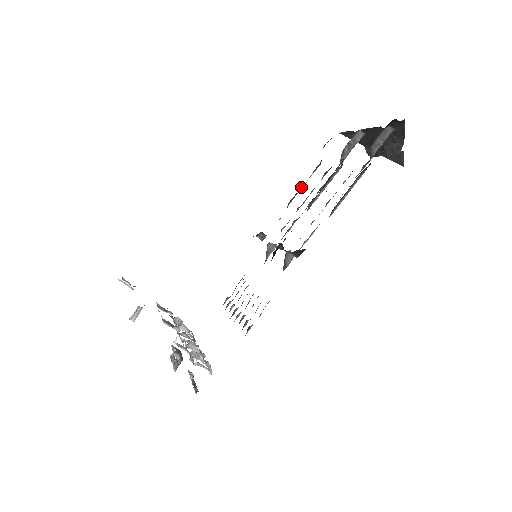
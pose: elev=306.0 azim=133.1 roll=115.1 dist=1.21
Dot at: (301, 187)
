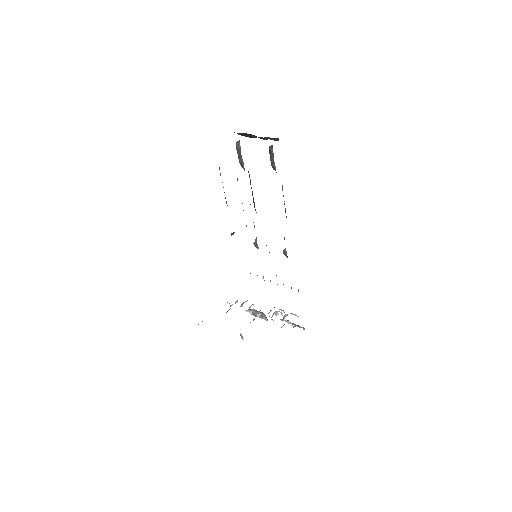
Dot at: occluded
